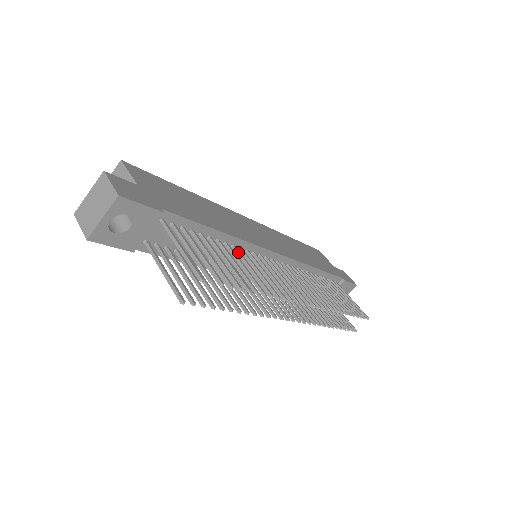
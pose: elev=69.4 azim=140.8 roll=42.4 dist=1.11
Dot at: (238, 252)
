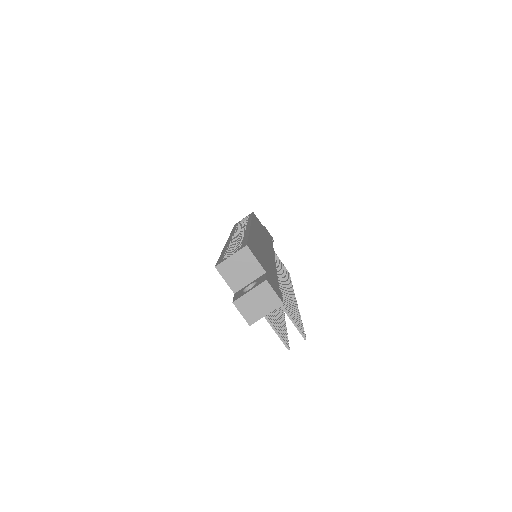
Dot at: occluded
